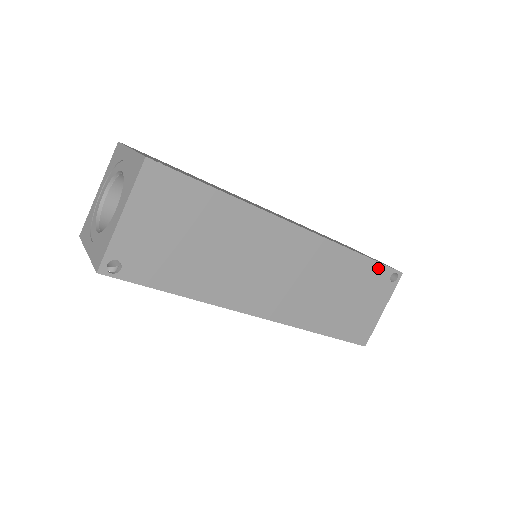
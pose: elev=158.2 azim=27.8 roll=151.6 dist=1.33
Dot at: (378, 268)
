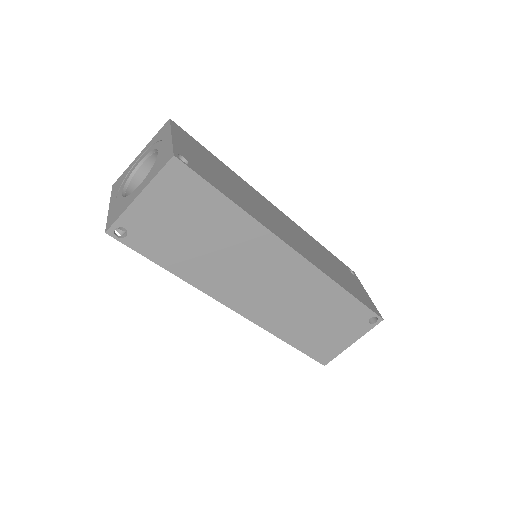
Dot at: (360, 308)
